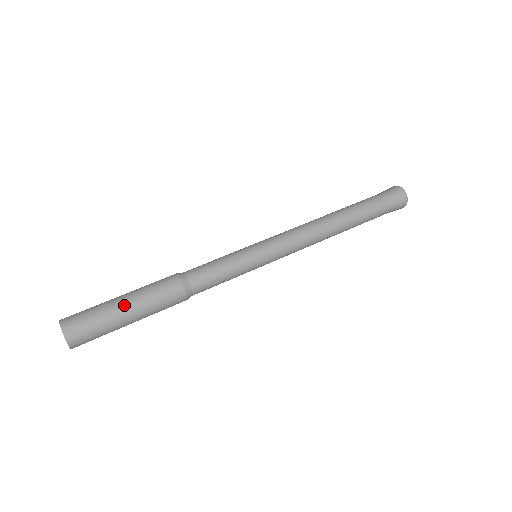
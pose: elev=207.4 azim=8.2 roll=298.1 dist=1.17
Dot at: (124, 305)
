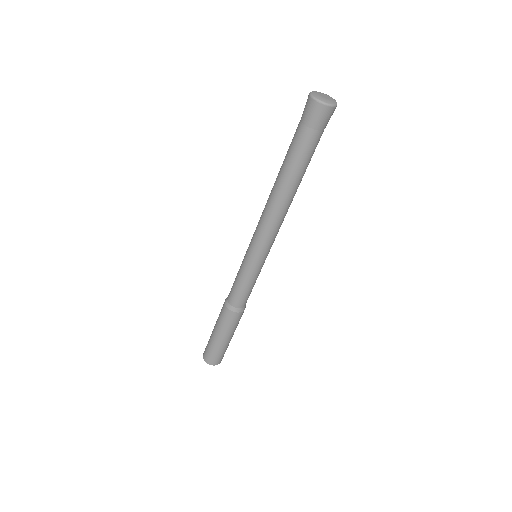
Dot at: (218, 339)
